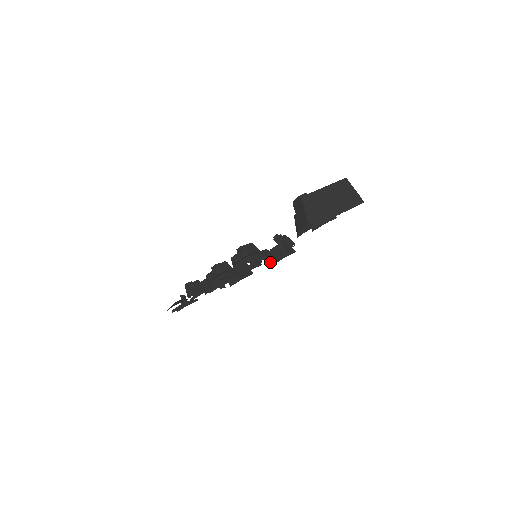
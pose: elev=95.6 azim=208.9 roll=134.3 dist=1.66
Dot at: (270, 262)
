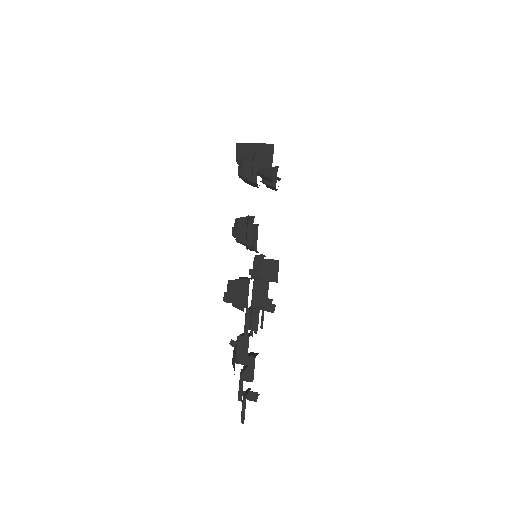
Dot at: (271, 304)
